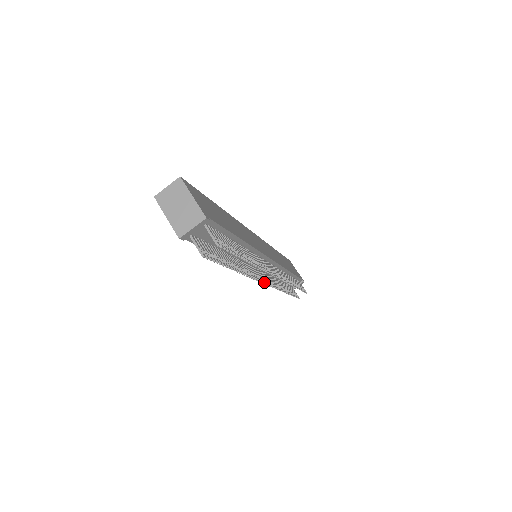
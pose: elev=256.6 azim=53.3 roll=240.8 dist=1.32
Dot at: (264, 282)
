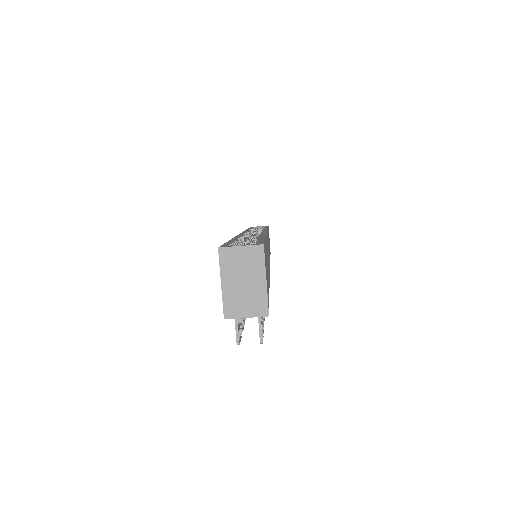
Dot at: occluded
